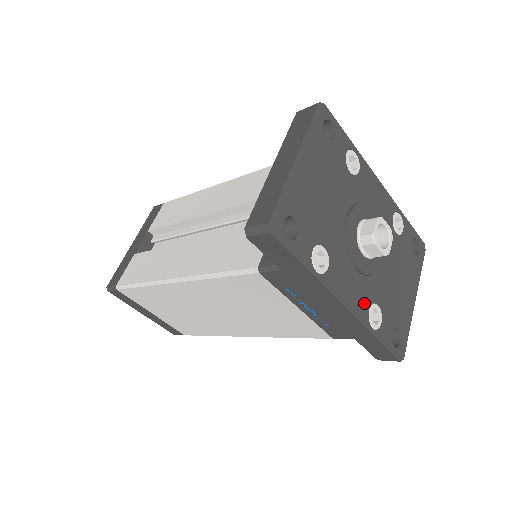
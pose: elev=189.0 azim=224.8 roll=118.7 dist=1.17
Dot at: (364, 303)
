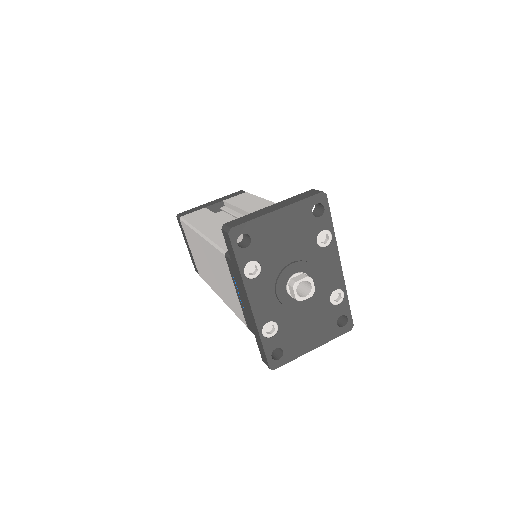
Dot at: (267, 316)
